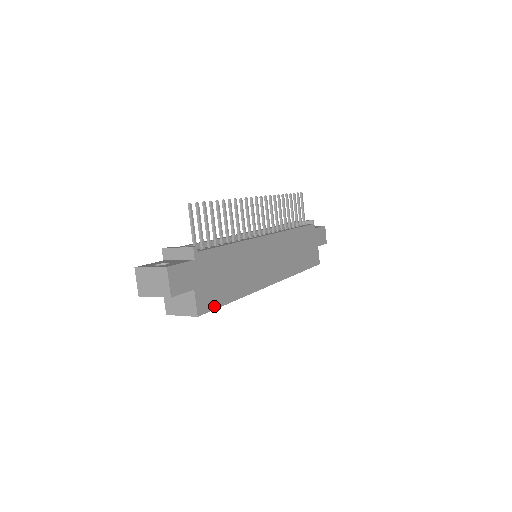
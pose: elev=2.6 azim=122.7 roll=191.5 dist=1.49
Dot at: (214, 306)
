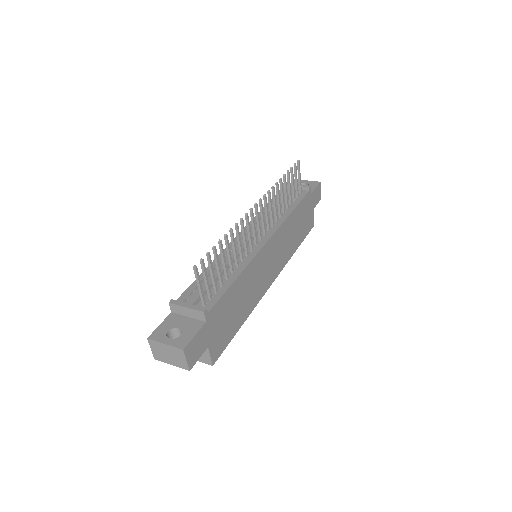
Dot at: (225, 345)
